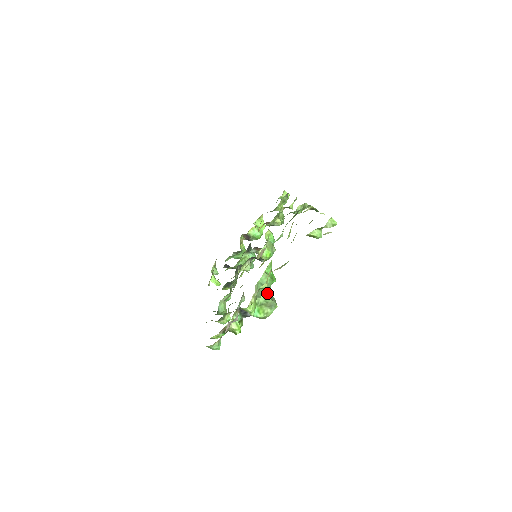
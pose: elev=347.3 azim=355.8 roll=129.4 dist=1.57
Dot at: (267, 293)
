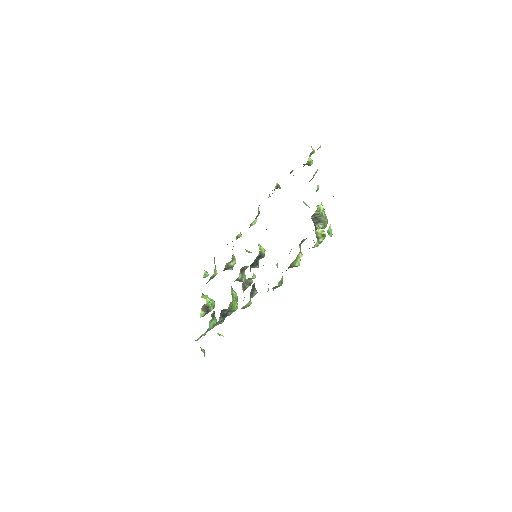
Dot at: occluded
